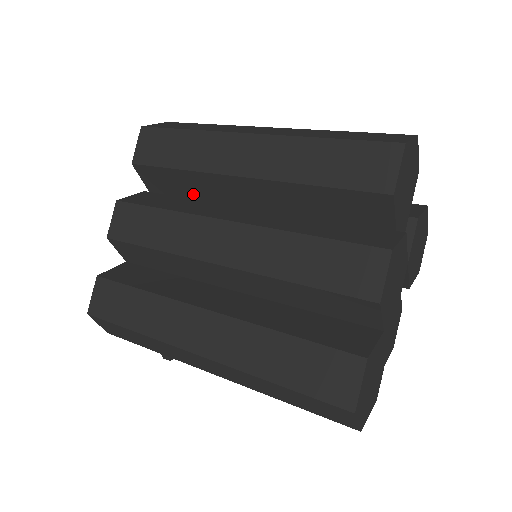
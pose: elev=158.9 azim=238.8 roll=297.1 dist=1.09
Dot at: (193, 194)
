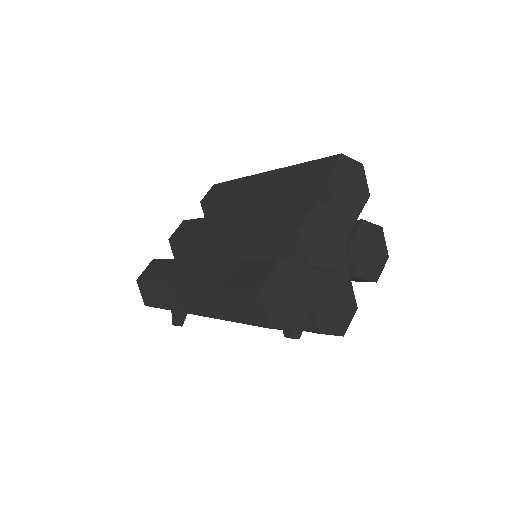
Dot at: occluded
